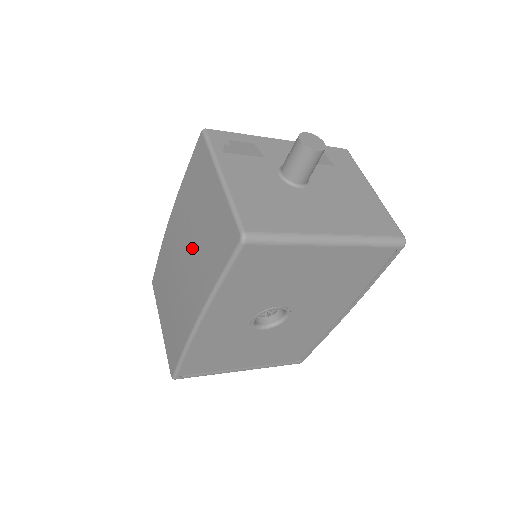
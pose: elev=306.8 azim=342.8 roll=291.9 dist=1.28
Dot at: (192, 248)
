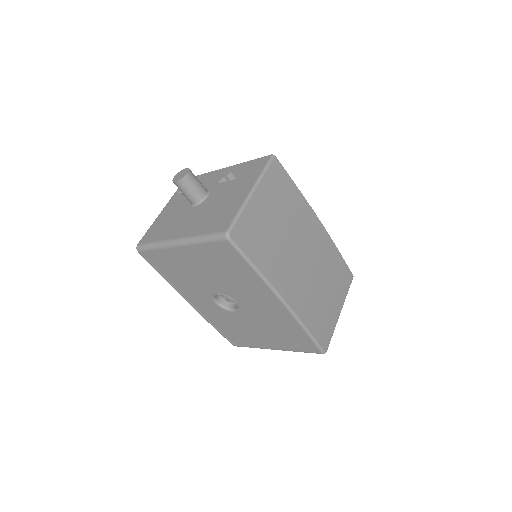
Dot at: occluded
